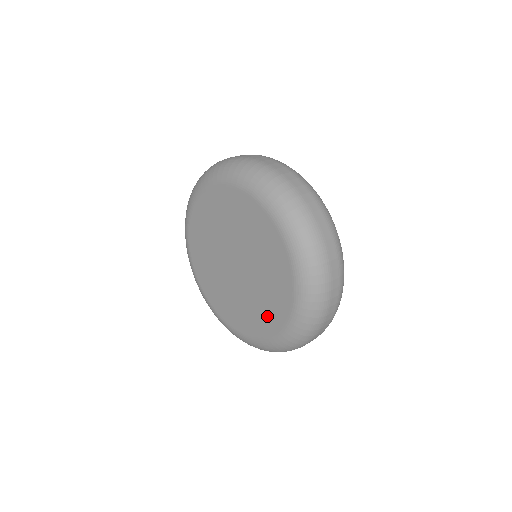
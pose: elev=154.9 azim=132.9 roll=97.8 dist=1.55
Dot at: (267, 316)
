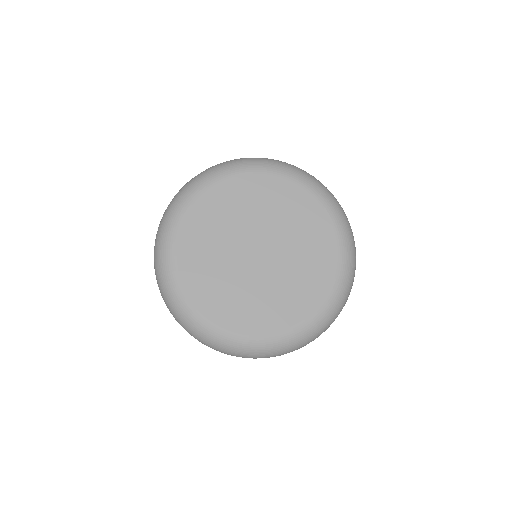
Dot at: (255, 315)
